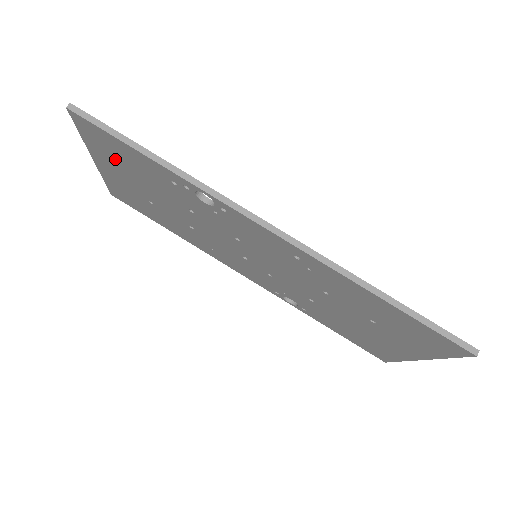
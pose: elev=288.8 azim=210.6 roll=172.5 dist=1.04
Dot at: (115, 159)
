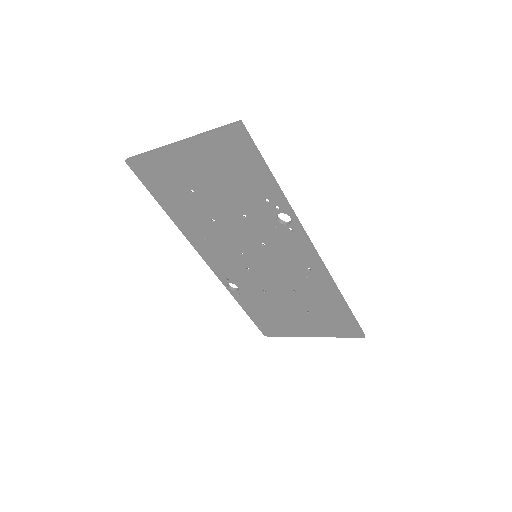
Dot at: (219, 161)
